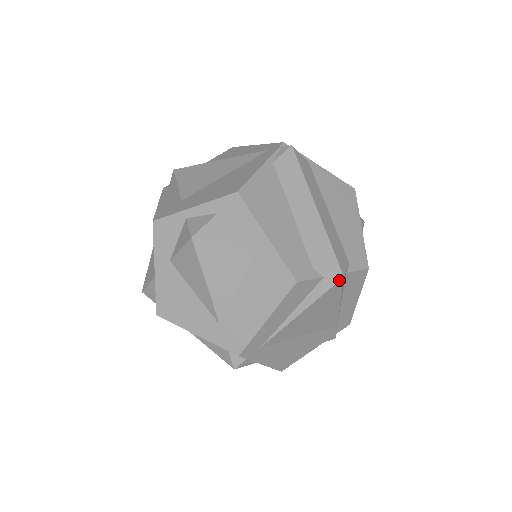
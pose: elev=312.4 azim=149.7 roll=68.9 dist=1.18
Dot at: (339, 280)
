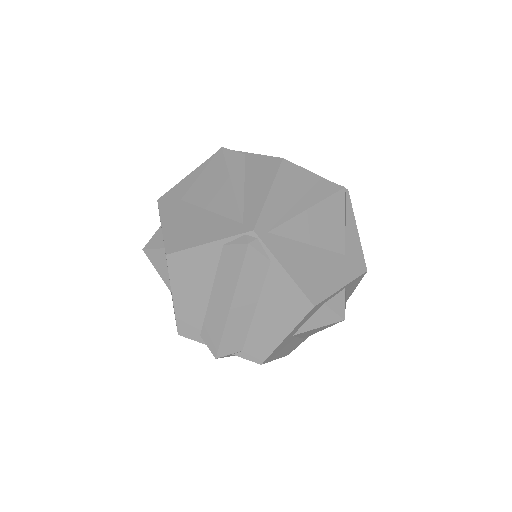
Dot at: (214, 356)
